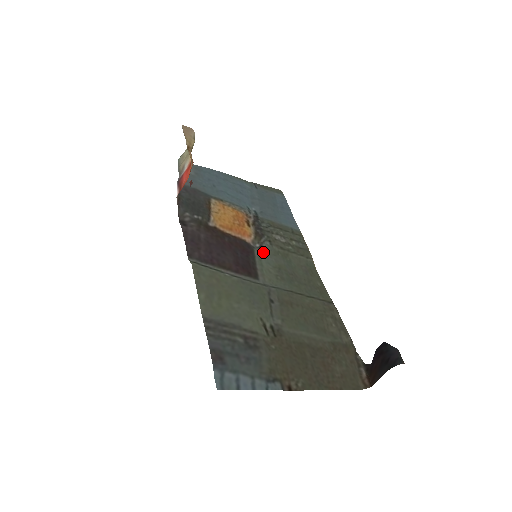
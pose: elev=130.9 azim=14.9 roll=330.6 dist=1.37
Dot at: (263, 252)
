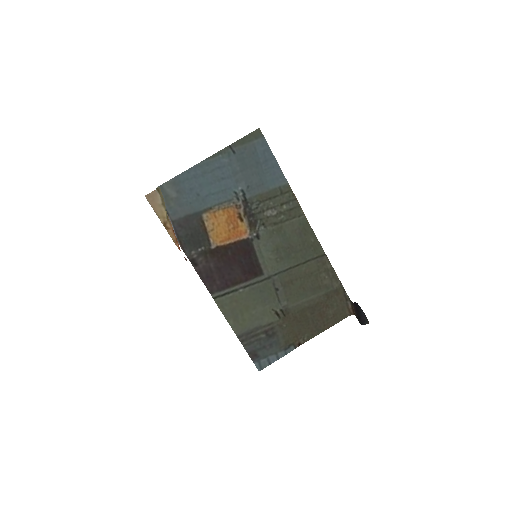
Dot at: (261, 241)
